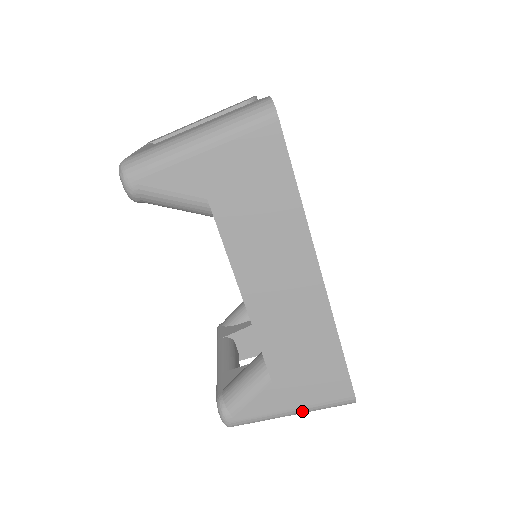
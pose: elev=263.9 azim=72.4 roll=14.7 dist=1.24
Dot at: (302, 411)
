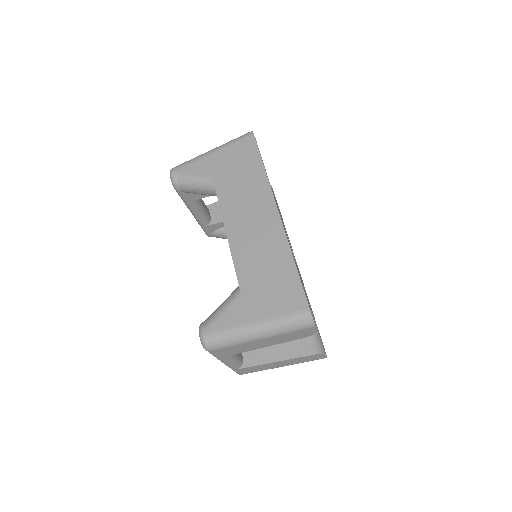
Dot at: (265, 325)
